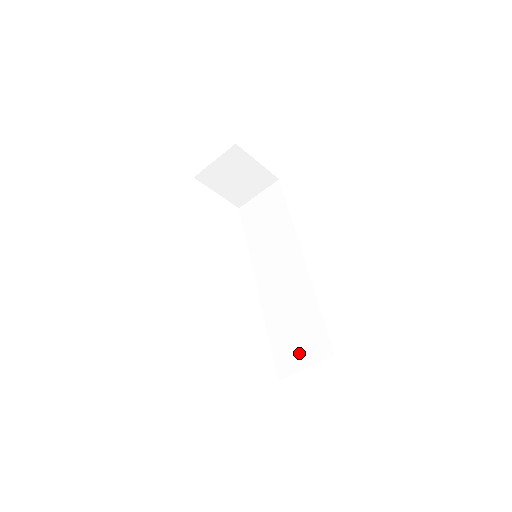
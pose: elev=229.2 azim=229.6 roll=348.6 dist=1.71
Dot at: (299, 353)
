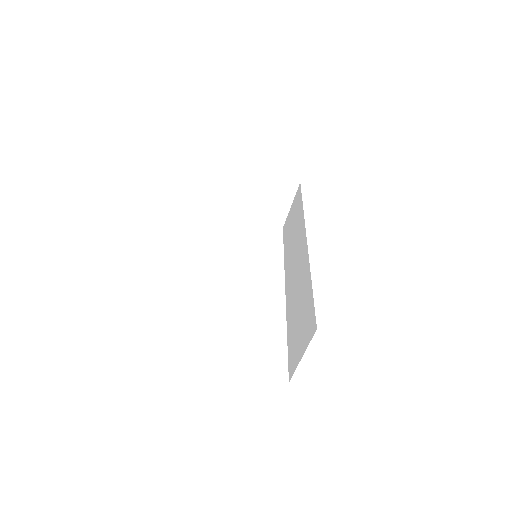
Dot at: (299, 343)
